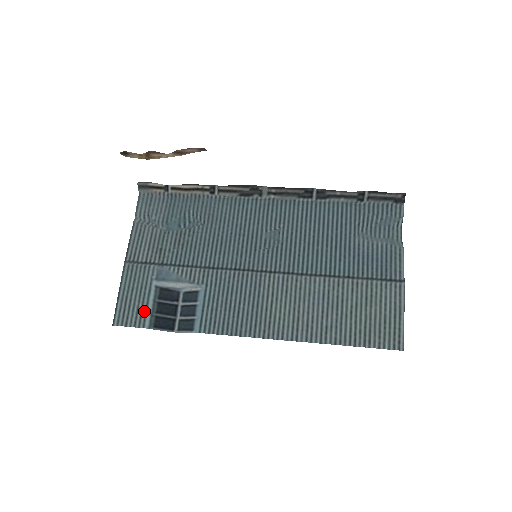
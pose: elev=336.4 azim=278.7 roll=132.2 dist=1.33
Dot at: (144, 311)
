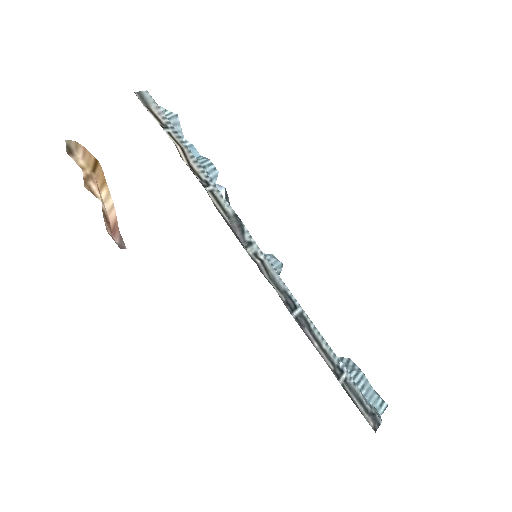
Dot at: occluded
